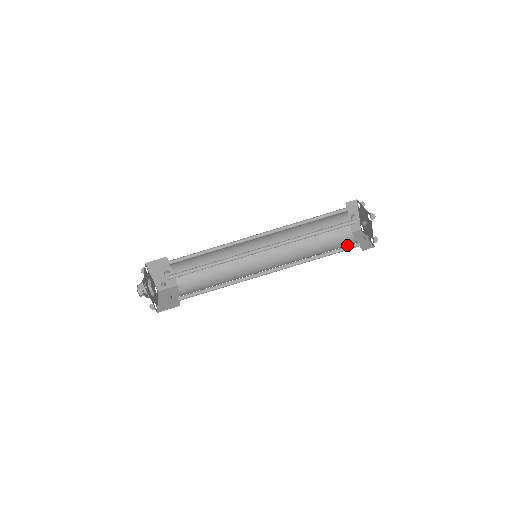
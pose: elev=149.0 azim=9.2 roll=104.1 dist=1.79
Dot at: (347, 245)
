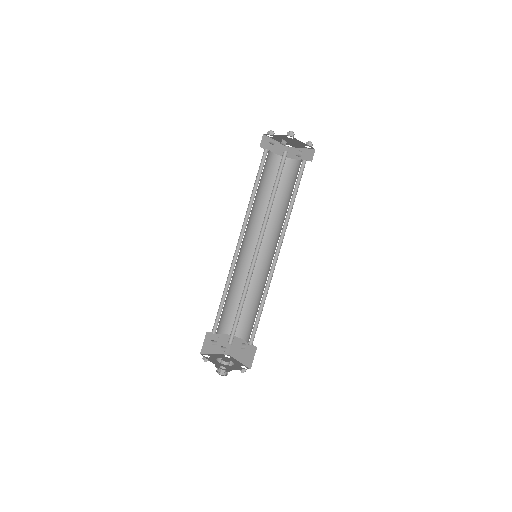
Dot at: occluded
